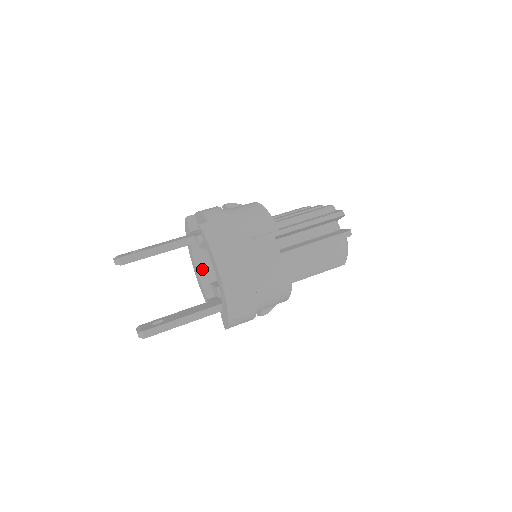
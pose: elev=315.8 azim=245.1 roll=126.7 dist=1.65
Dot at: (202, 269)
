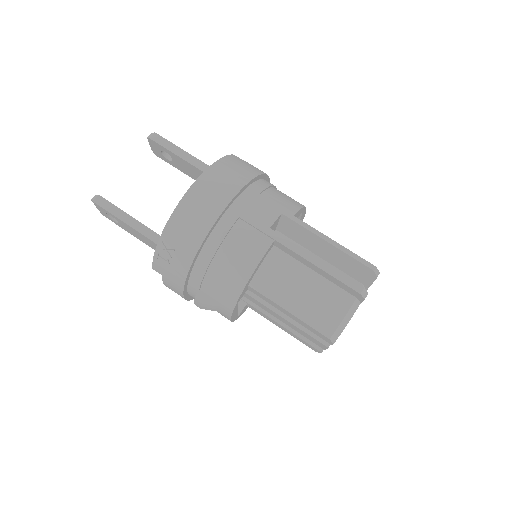
Dot at: occluded
